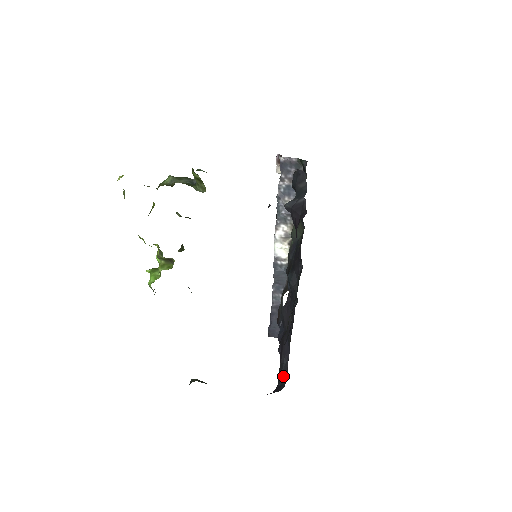
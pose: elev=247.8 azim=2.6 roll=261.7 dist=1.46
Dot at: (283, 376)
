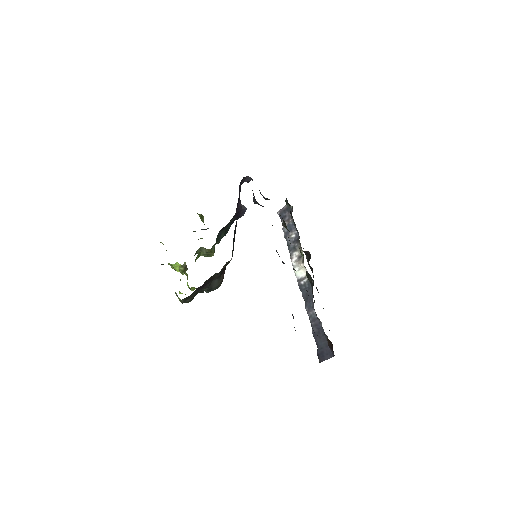
Dot at: occluded
